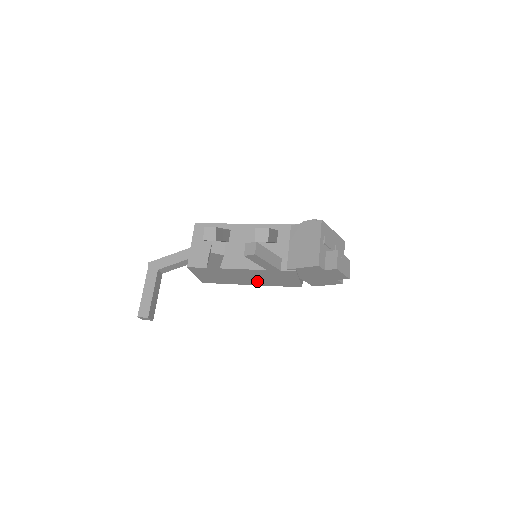
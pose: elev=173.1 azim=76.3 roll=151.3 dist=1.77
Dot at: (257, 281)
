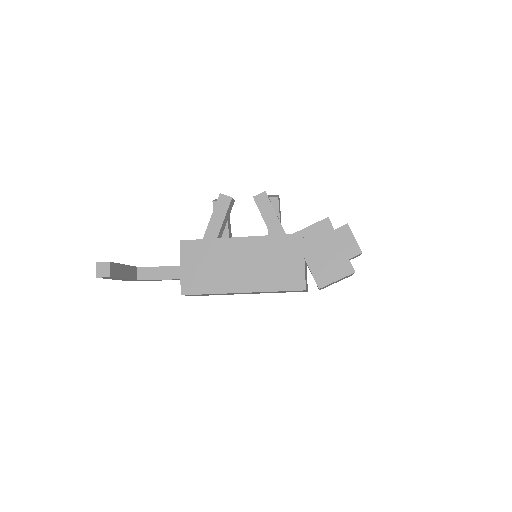
Dot at: (252, 277)
